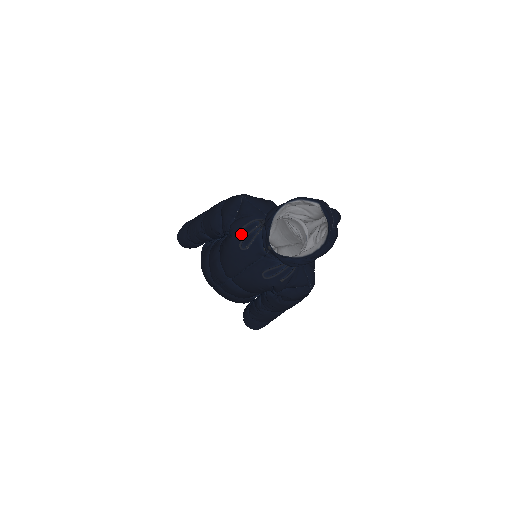
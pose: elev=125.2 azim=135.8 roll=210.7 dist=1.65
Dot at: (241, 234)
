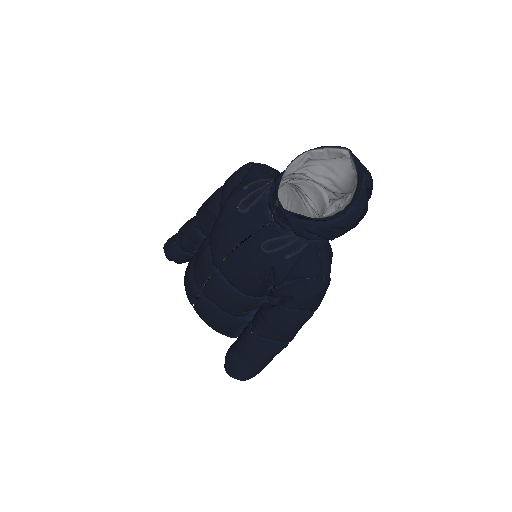
Dot at: (242, 194)
